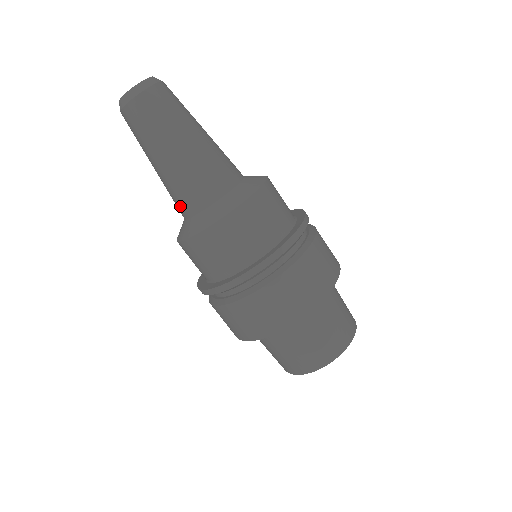
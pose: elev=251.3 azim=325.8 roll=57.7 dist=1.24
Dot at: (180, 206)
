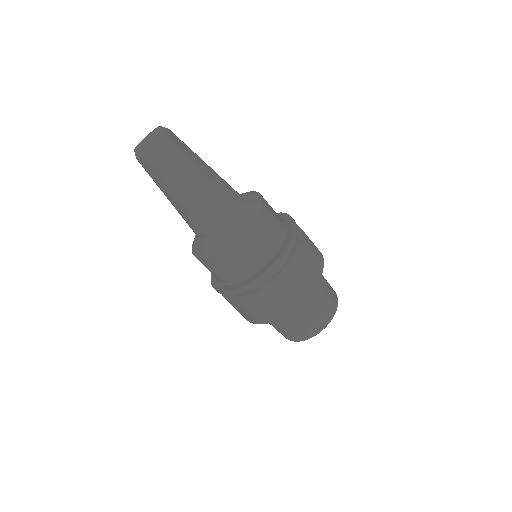
Dot at: (208, 223)
